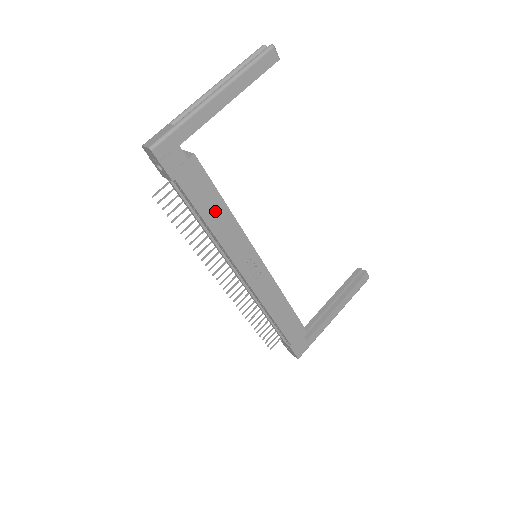
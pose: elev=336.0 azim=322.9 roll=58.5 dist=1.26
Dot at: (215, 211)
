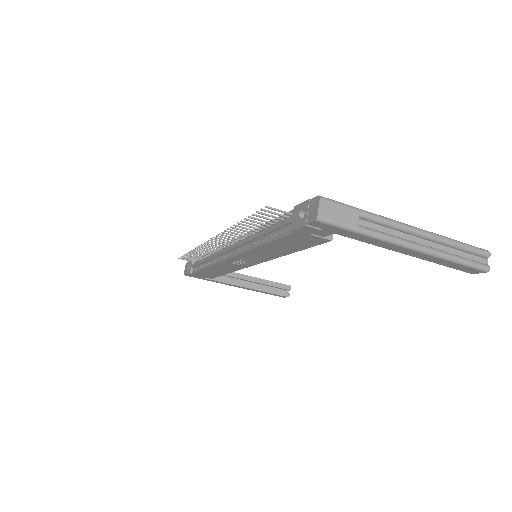
Dot at: (280, 249)
